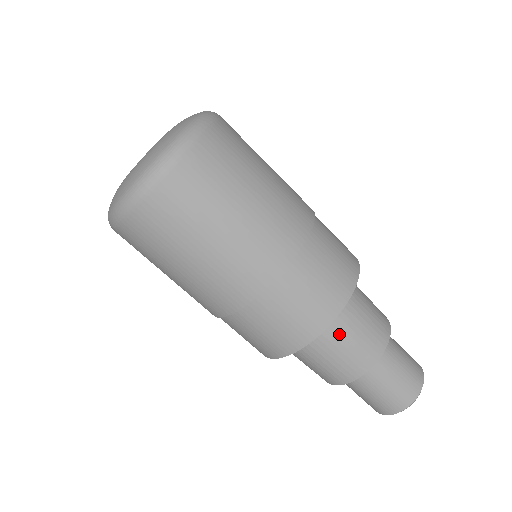
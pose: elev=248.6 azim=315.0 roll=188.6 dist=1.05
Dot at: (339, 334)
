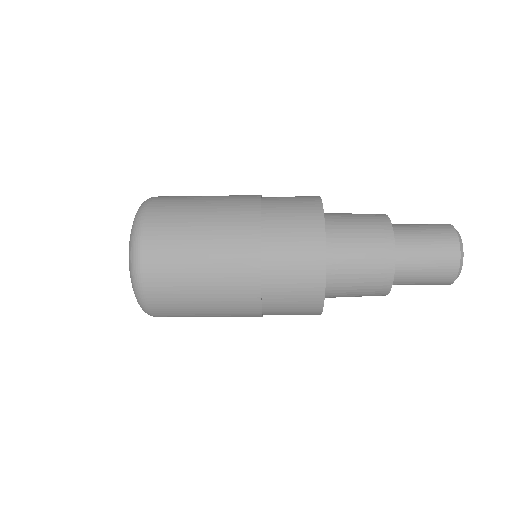
Dot at: (342, 296)
